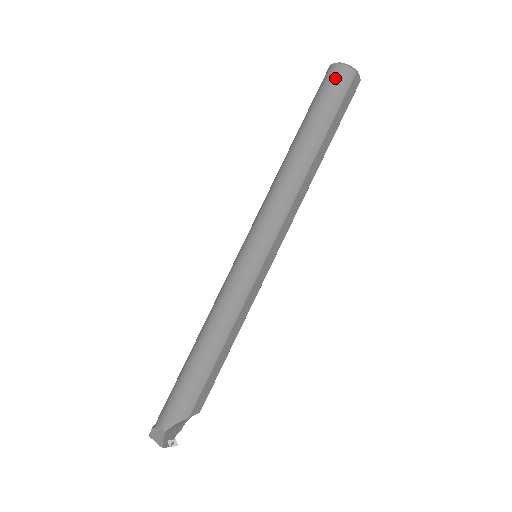
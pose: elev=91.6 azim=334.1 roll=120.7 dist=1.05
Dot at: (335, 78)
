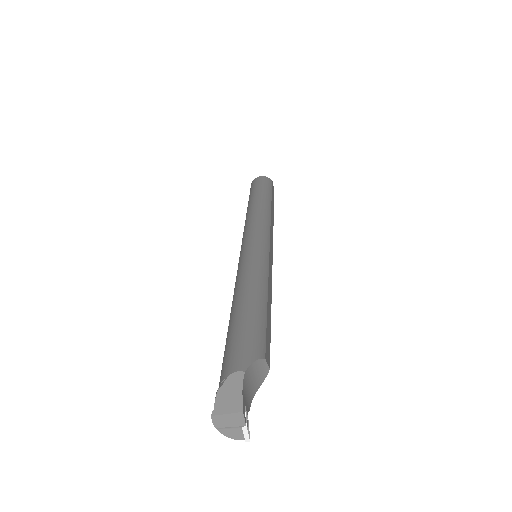
Dot at: (261, 180)
